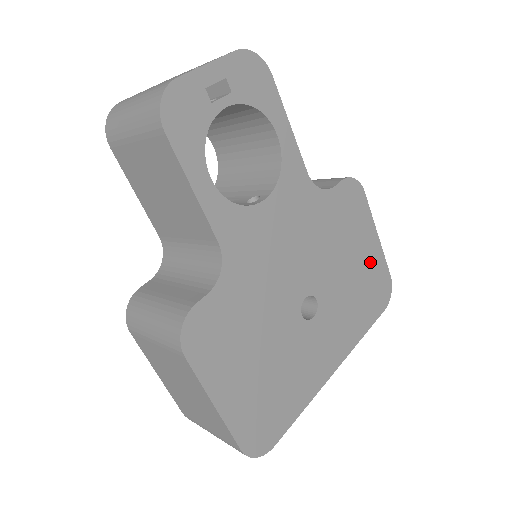
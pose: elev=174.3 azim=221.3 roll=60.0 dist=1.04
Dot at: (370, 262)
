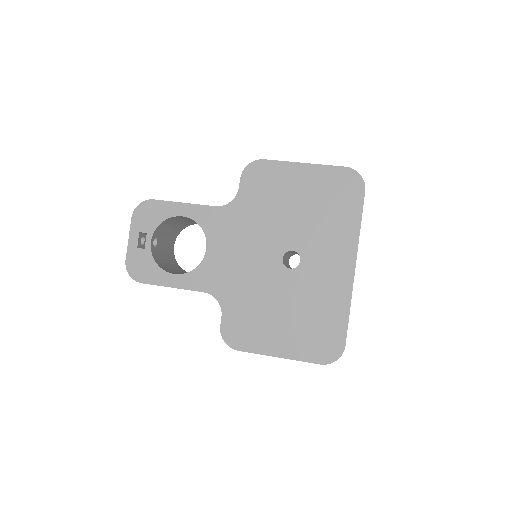
Dot at: (315, 184)
